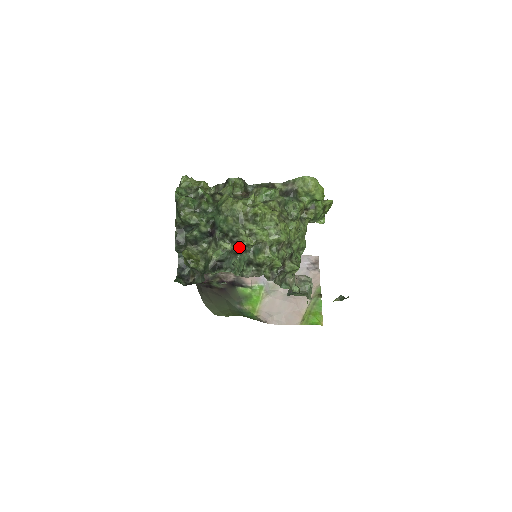
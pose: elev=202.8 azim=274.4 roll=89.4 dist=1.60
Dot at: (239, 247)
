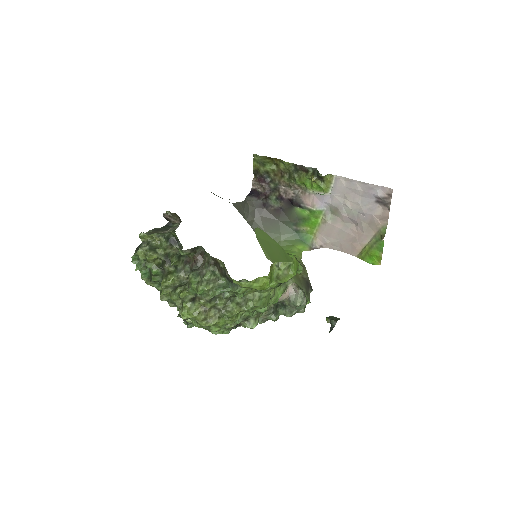
Dot at: occluded
